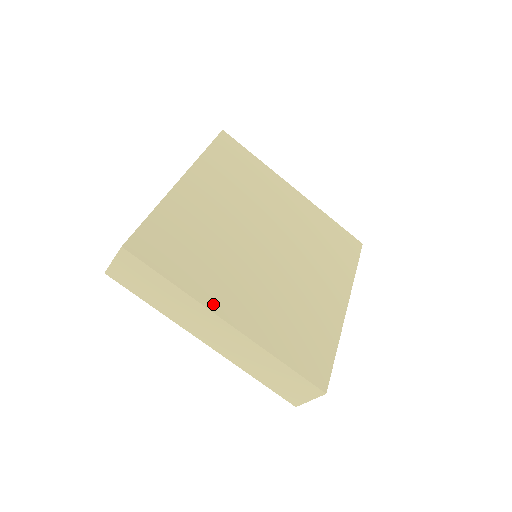
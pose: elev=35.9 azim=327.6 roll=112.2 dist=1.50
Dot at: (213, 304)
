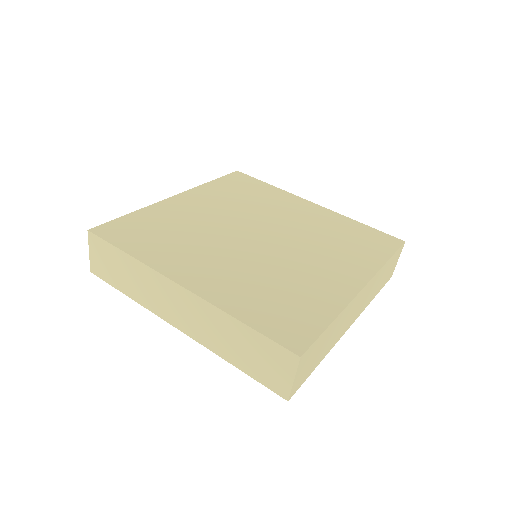
Dot at: (167, 270)
